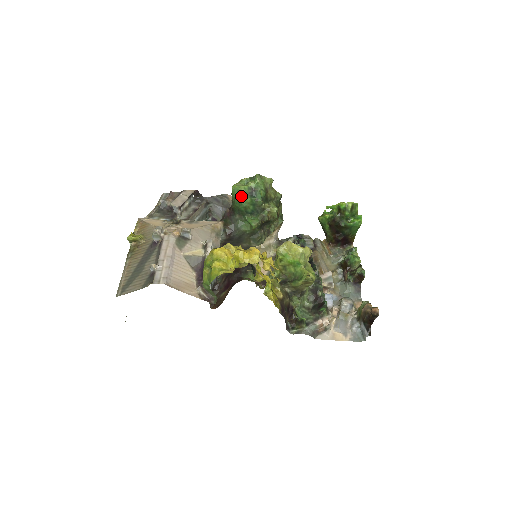
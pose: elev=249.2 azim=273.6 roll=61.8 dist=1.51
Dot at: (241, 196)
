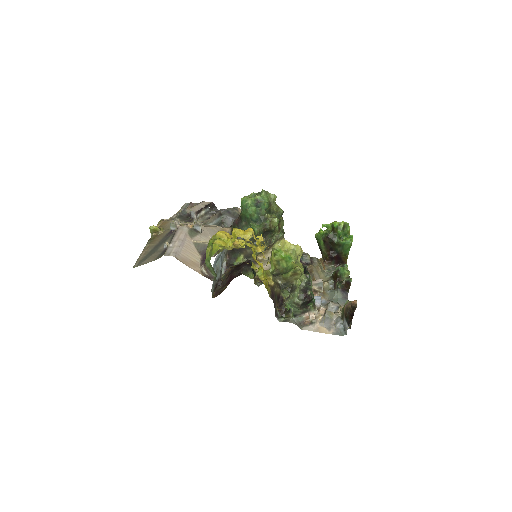
Dot at: (248, 205)
